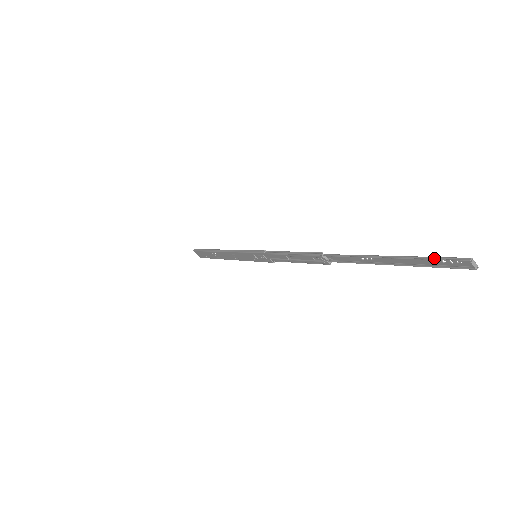
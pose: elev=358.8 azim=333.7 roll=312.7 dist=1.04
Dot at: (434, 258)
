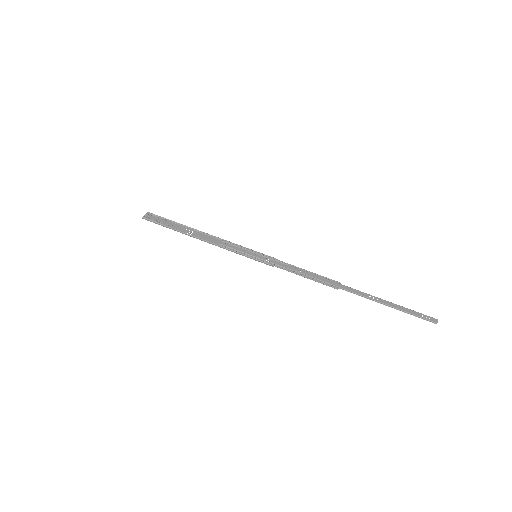
Dot at: (418, 317)
